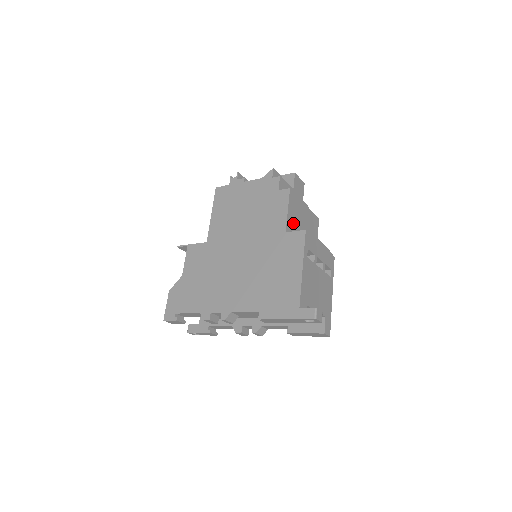
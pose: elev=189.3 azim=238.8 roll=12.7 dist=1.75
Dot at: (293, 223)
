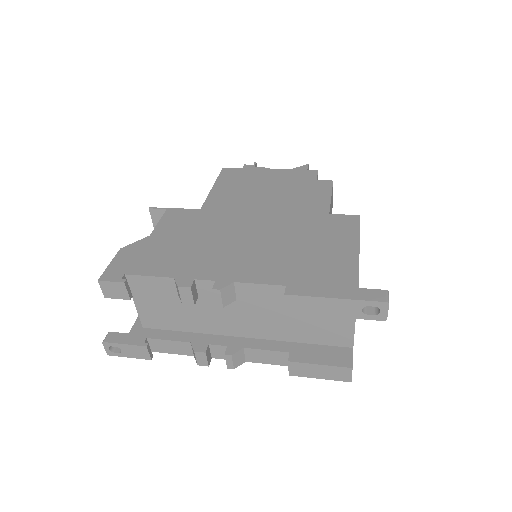
Dot at: occluded
